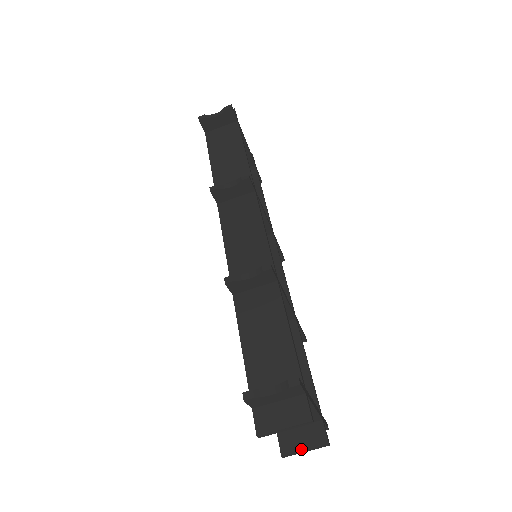
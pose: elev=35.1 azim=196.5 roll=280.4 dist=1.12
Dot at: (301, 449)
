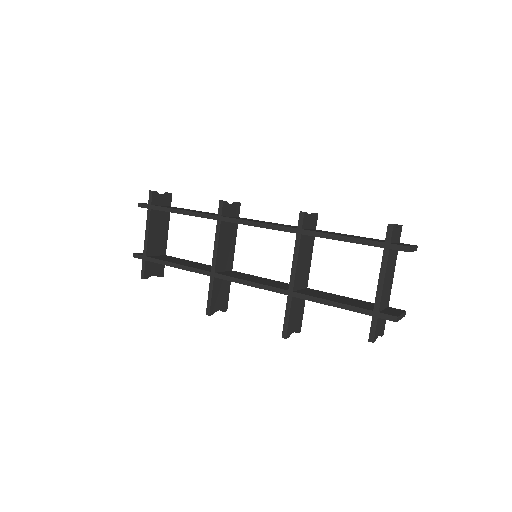
Dot at: (400, 313)
